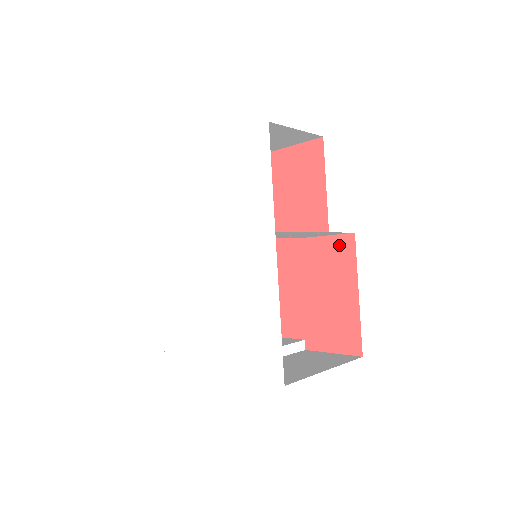
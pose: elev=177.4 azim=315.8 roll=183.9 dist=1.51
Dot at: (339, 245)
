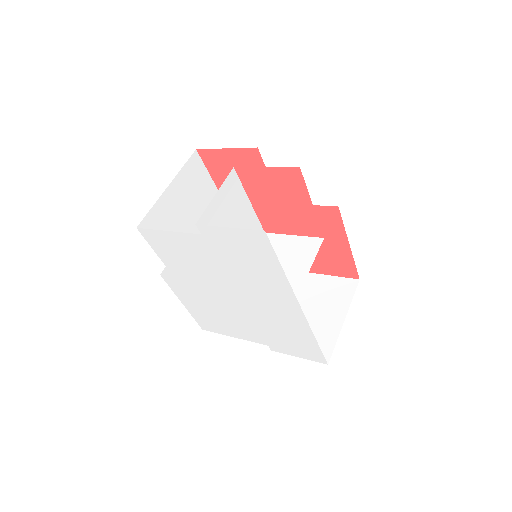
Dot at: (324, 213)
